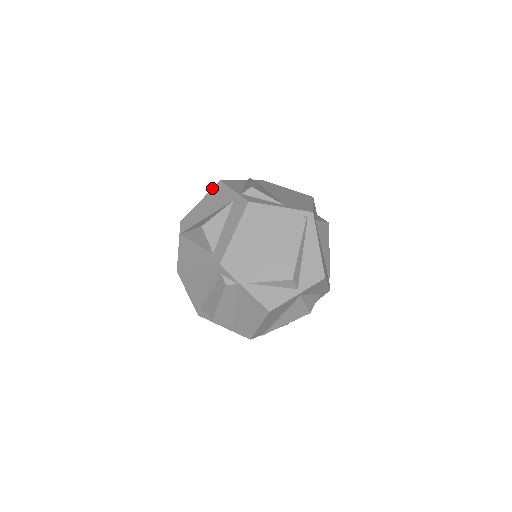
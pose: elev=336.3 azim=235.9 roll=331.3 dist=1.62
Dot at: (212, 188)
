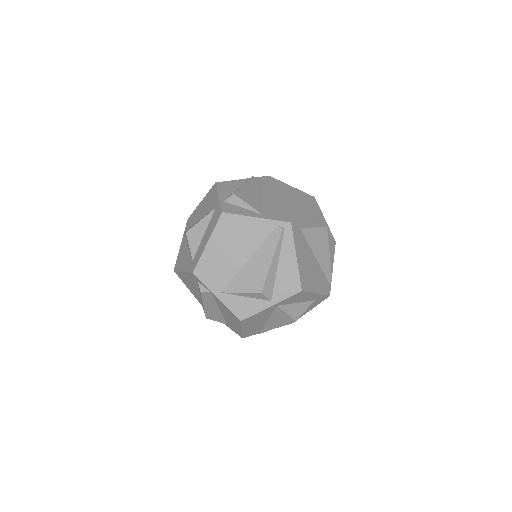
Dot at: (209, 190)
